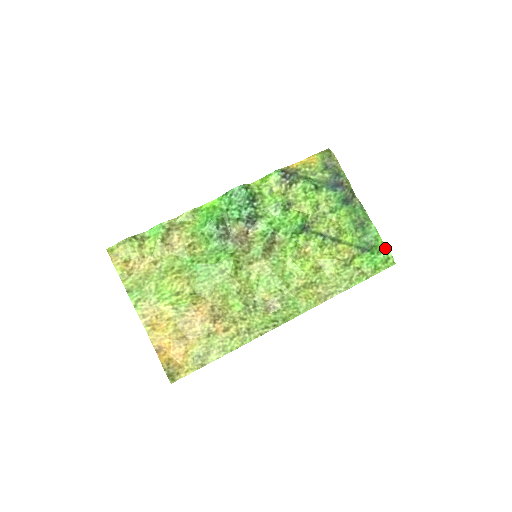
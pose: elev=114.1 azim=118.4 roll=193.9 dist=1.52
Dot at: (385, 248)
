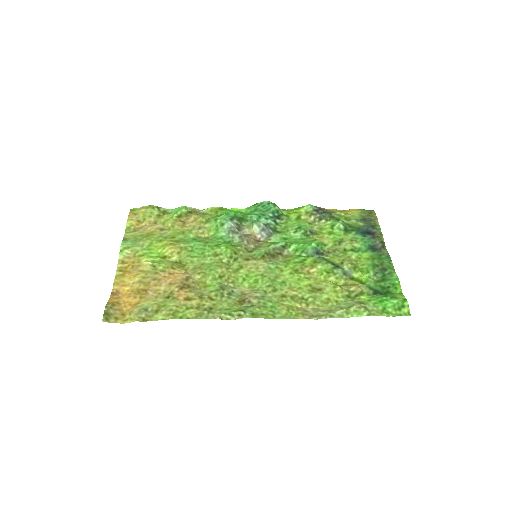
Dot at: (402, 297)
